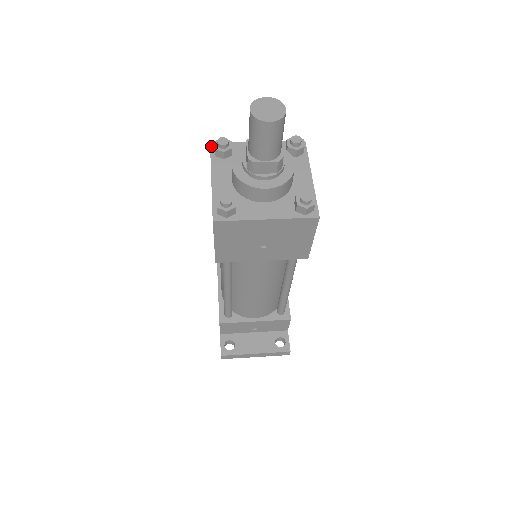
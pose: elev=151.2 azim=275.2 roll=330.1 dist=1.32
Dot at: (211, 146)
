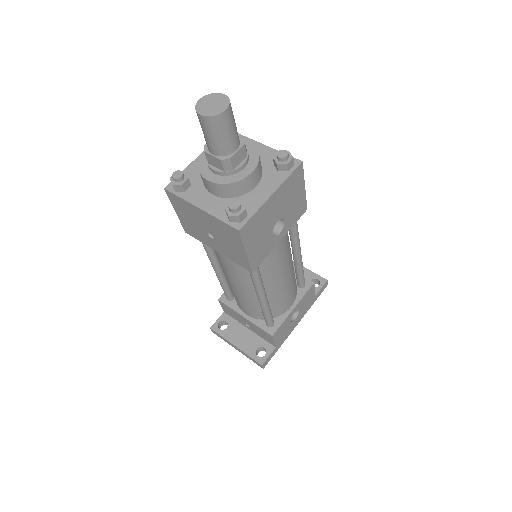
Dot at: occluded
